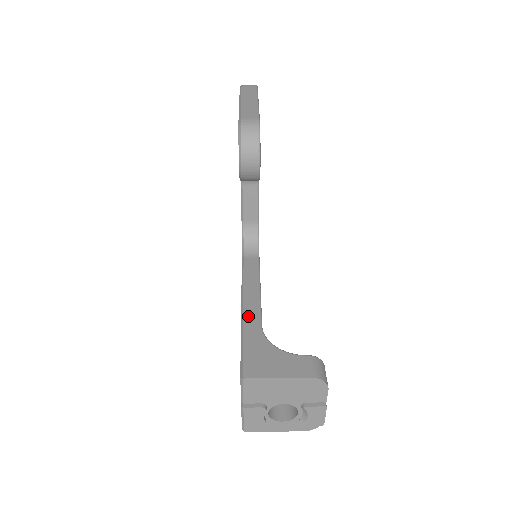
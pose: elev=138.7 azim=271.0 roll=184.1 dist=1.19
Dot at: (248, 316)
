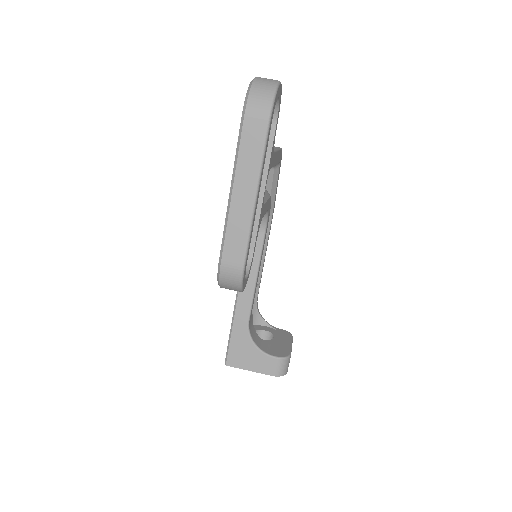
Dot at: (239, 310)
